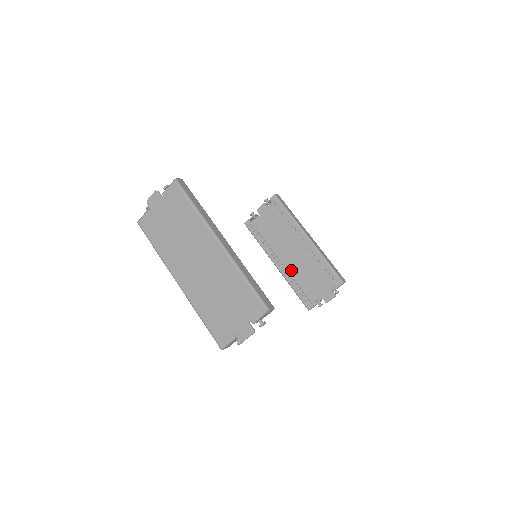
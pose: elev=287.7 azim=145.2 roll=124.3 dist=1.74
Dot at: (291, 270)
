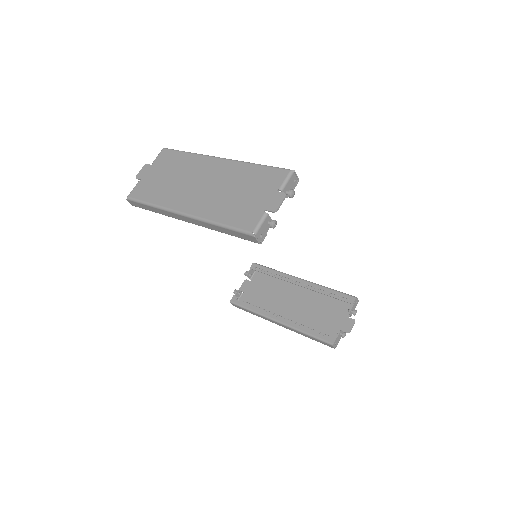
Dot at: (296, 323)
